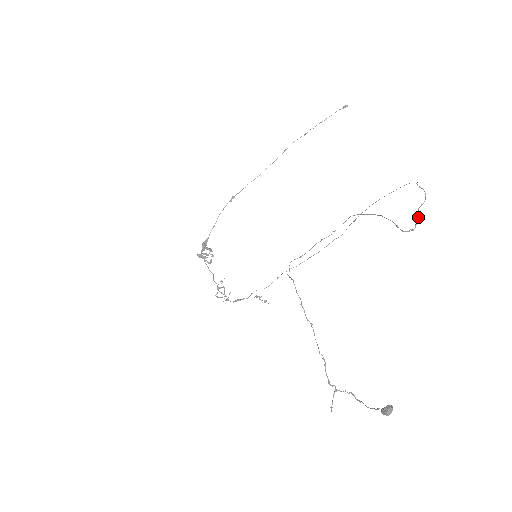
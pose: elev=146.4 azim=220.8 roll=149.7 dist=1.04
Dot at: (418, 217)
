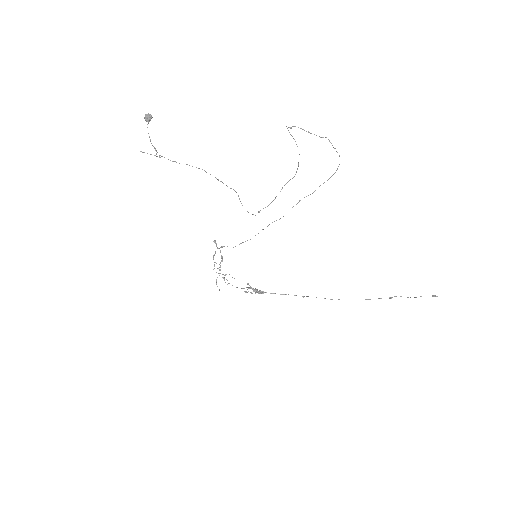
Dot at: (303, 129)
